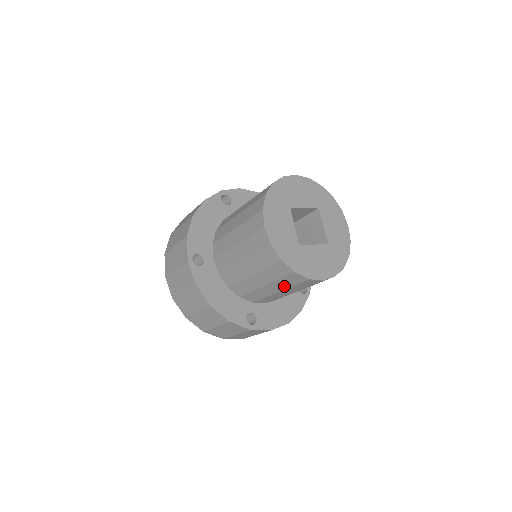
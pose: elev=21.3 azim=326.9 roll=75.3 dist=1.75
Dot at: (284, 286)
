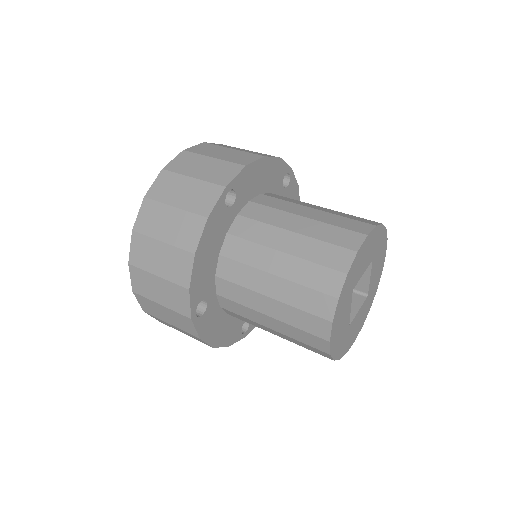
Dot at: occluded
